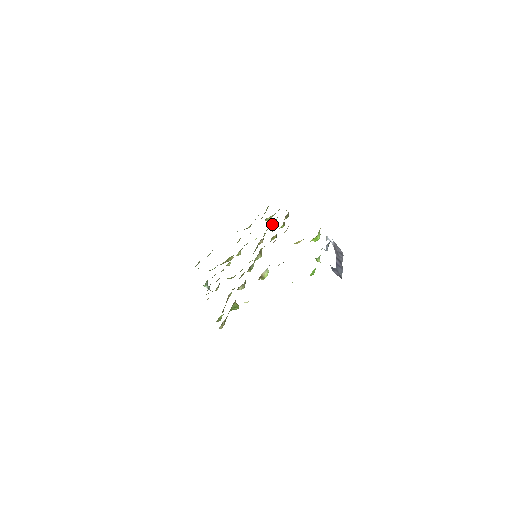
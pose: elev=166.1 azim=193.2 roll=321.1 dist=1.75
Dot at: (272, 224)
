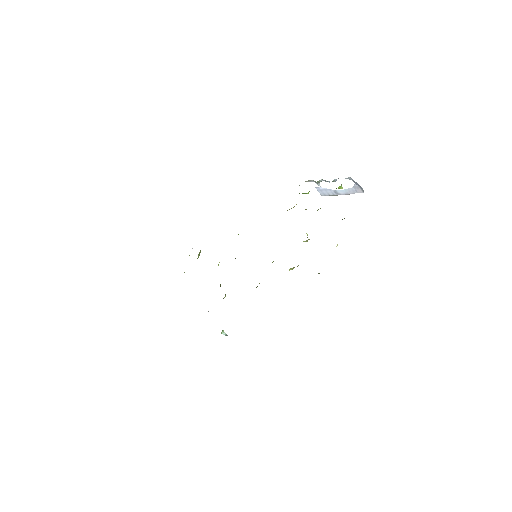
Dot at: occluded
